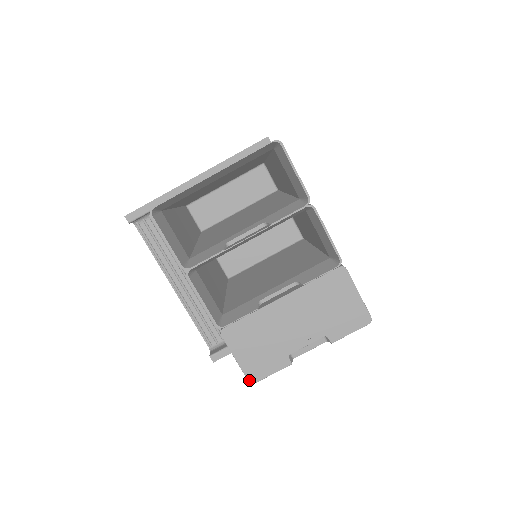
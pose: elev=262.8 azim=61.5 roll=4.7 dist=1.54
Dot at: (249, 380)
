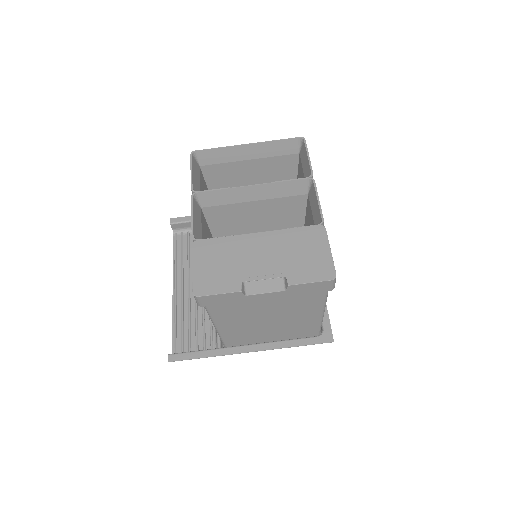
Dot at: (194, 292)
